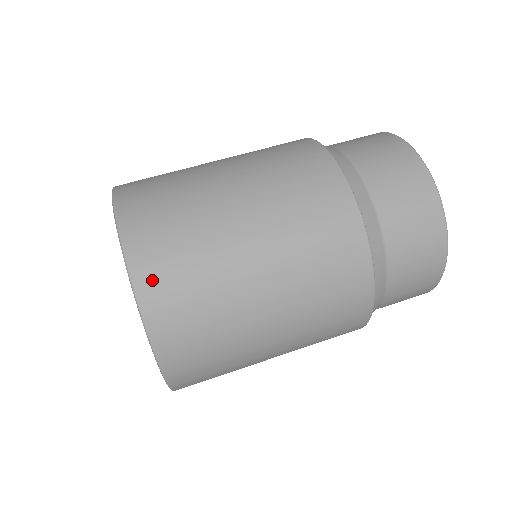
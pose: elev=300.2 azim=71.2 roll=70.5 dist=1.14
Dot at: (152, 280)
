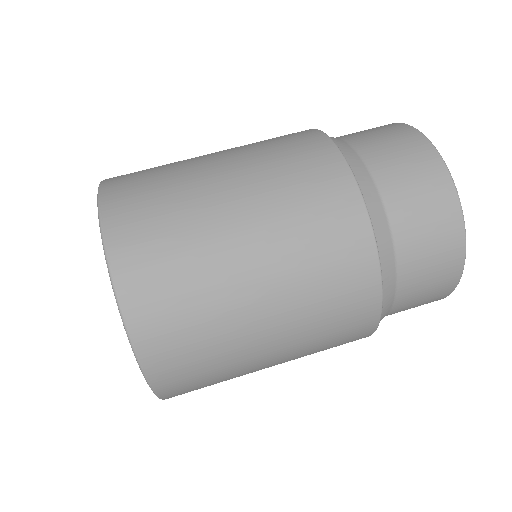
Dot at: (126, 243)
